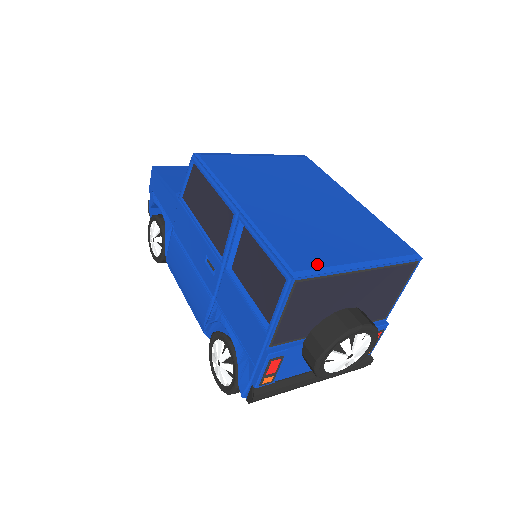
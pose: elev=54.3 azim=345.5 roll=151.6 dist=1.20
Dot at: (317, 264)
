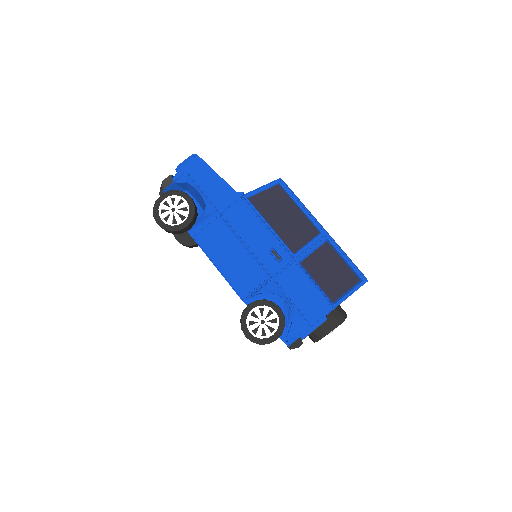
Dot at: occluded
